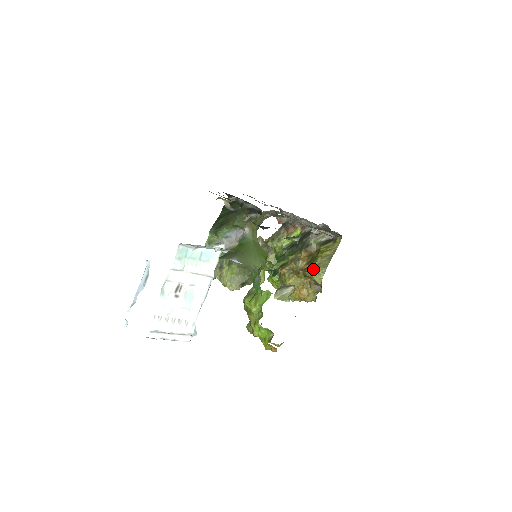
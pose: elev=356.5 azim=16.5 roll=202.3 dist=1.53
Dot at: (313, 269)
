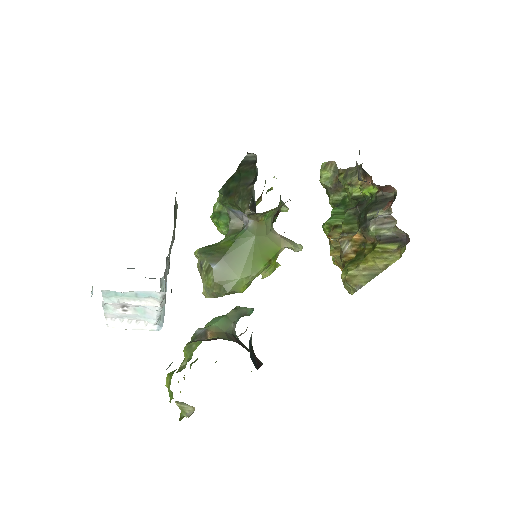
Dot at: (344, 279)
